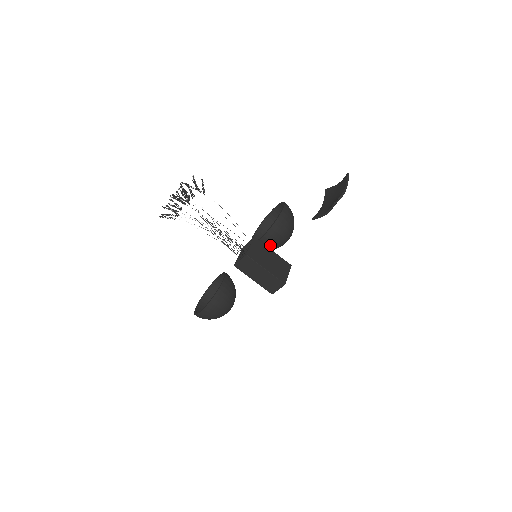
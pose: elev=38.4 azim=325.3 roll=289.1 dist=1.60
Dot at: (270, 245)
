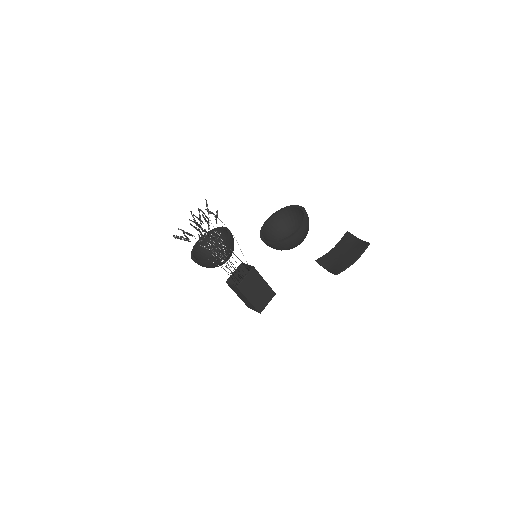
Dot at: (274, 248)
